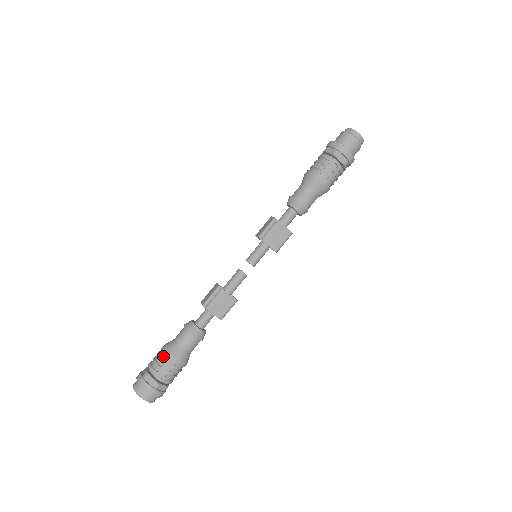
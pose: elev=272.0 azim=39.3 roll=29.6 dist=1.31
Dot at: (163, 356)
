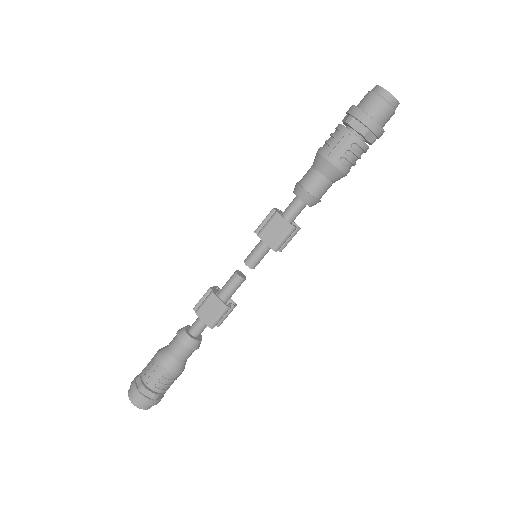
Dot at: (153, 359)
